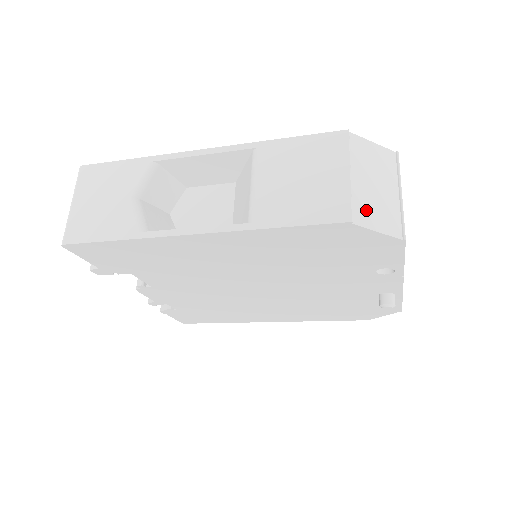
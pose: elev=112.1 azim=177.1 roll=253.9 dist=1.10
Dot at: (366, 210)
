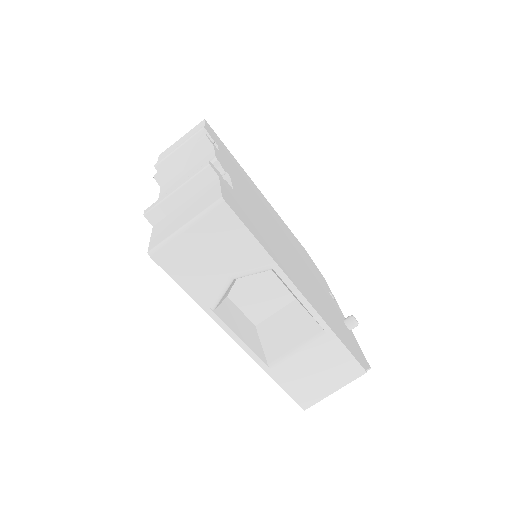
Dot at: occluded
